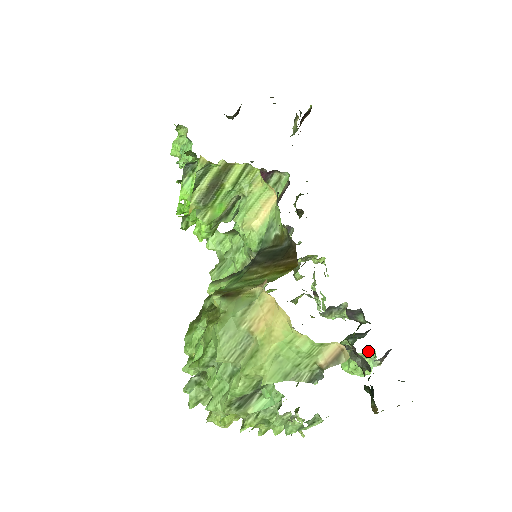
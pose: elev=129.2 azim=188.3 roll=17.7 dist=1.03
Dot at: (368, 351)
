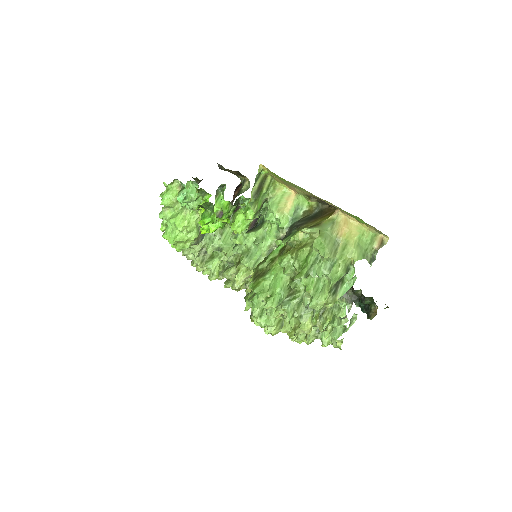
Dot at: occluded
